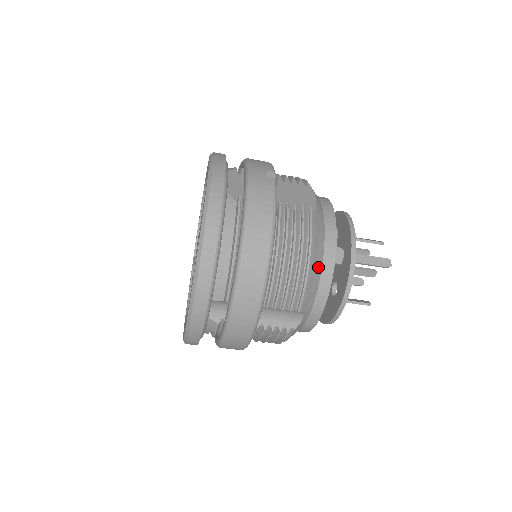
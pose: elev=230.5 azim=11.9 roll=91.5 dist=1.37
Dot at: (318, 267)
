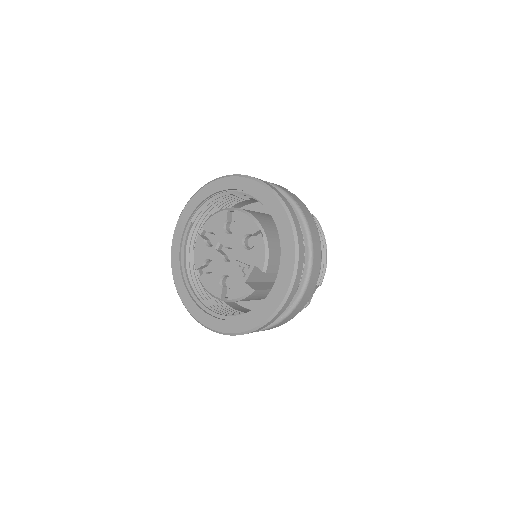
Dot at: occluded
